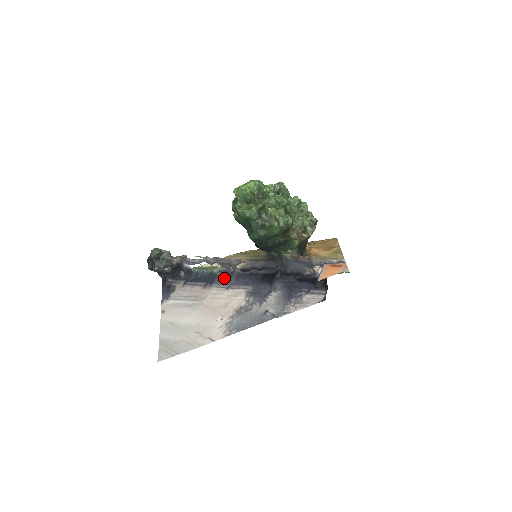
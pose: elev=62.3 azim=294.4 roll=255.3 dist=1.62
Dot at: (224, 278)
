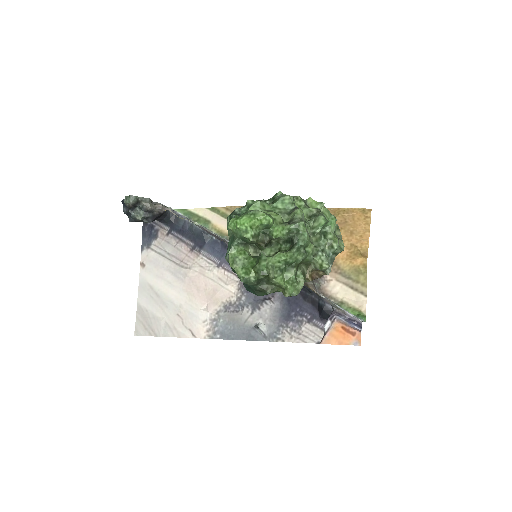
Dot at: (216, 248)
